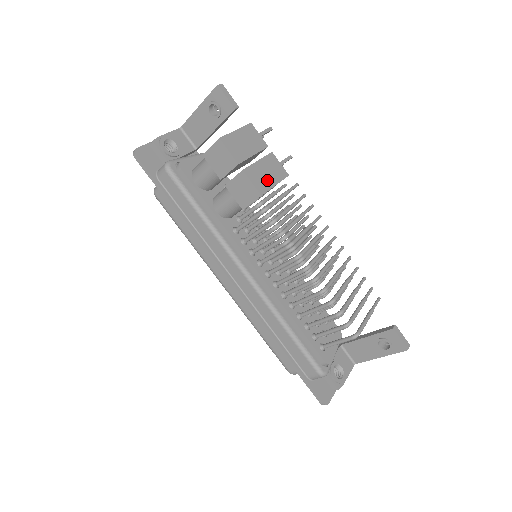
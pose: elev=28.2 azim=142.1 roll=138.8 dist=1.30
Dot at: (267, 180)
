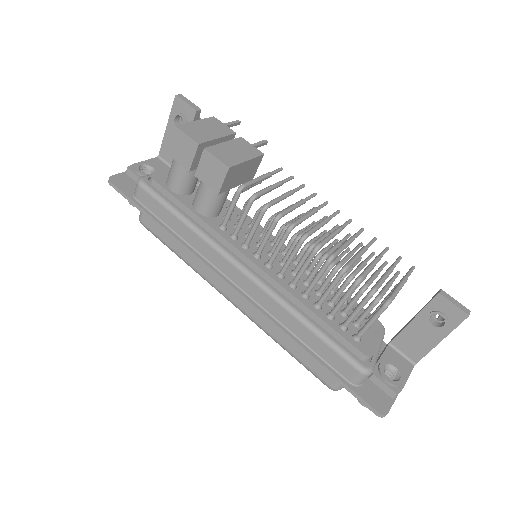
Dot at: (236, 156)
